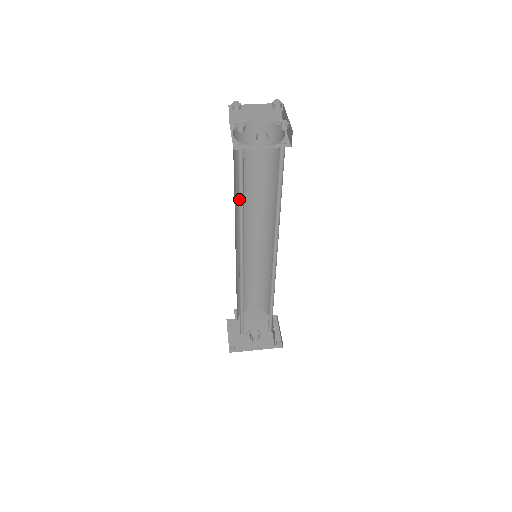
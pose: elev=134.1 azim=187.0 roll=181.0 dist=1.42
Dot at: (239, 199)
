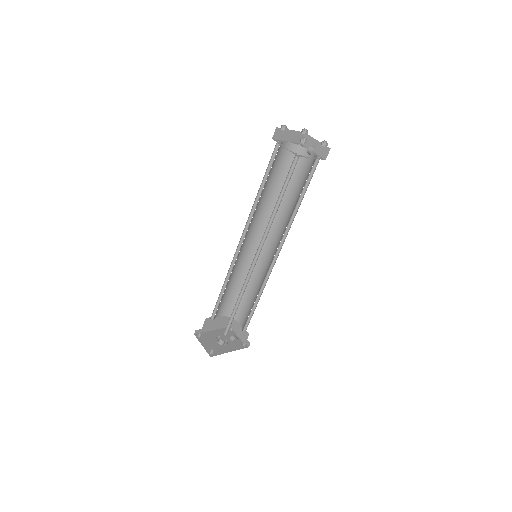
Dot at: occluded
